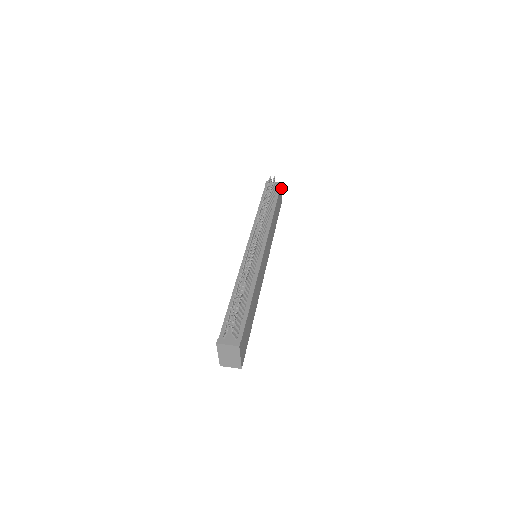
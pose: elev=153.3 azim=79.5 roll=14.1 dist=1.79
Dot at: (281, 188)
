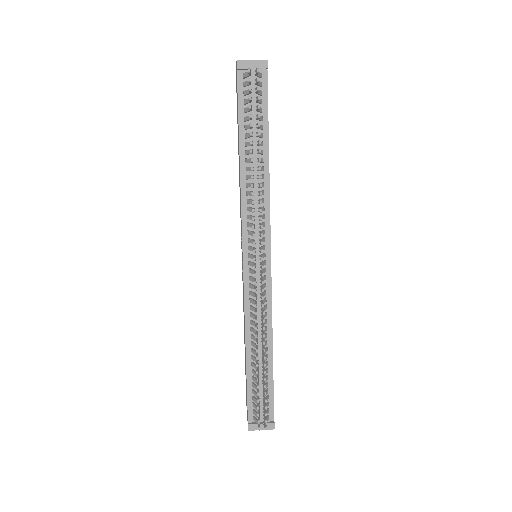
Dot at: occluded
